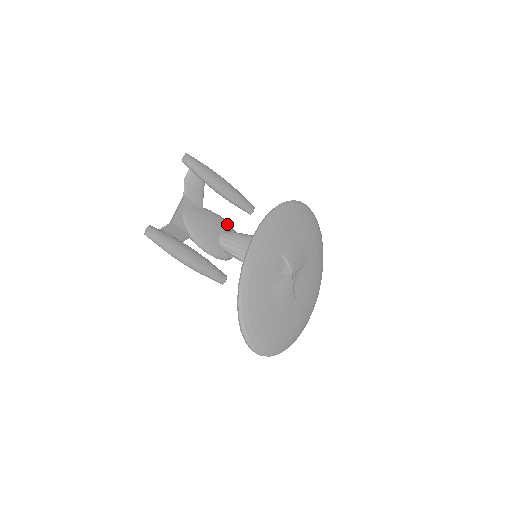
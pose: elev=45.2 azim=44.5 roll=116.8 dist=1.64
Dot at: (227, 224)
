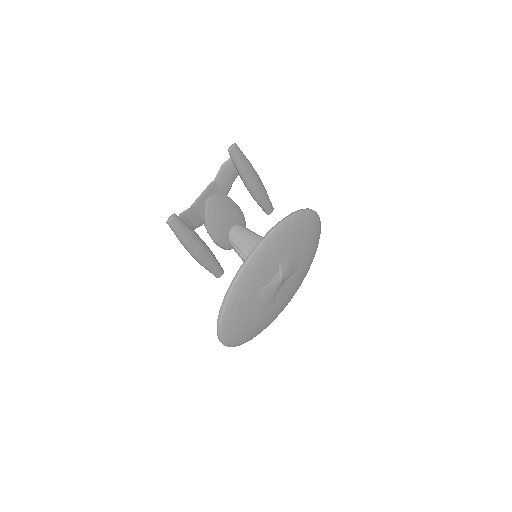
Dot at: (242, 217)
